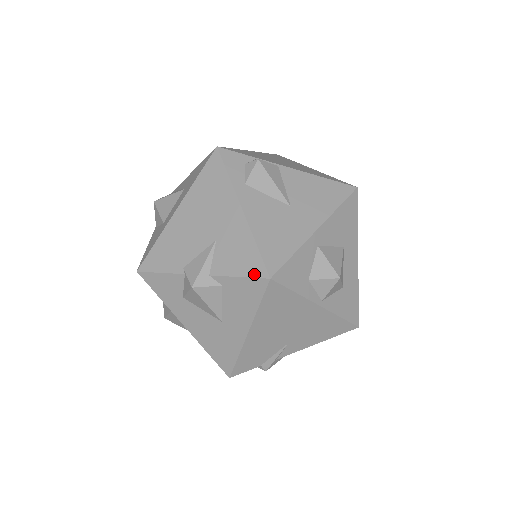
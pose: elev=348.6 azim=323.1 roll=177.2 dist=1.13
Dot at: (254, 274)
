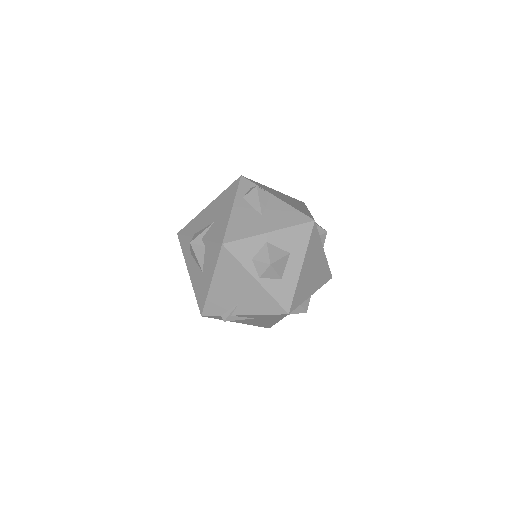
Dot at: (218, 241)
